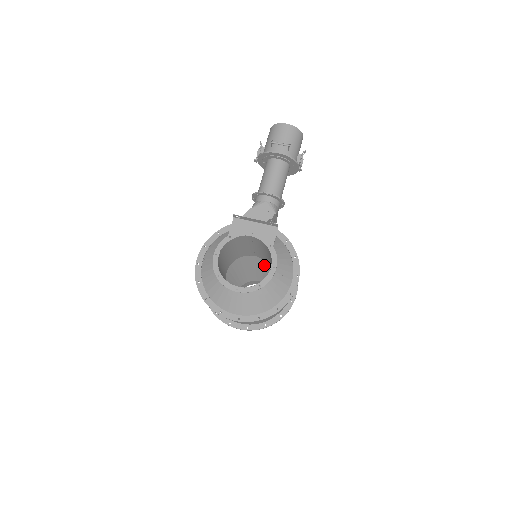
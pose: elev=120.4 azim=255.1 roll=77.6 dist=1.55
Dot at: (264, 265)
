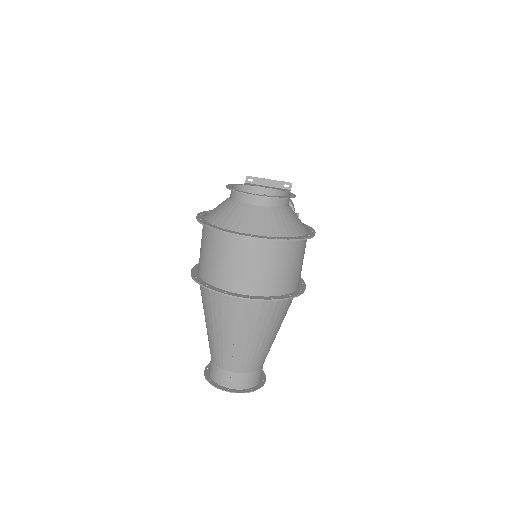
Dot at: occluded
